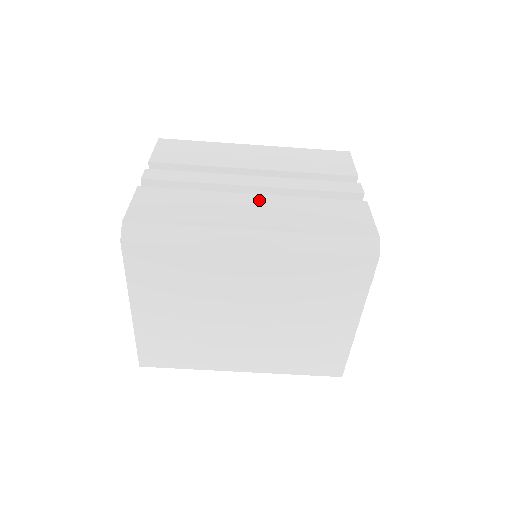
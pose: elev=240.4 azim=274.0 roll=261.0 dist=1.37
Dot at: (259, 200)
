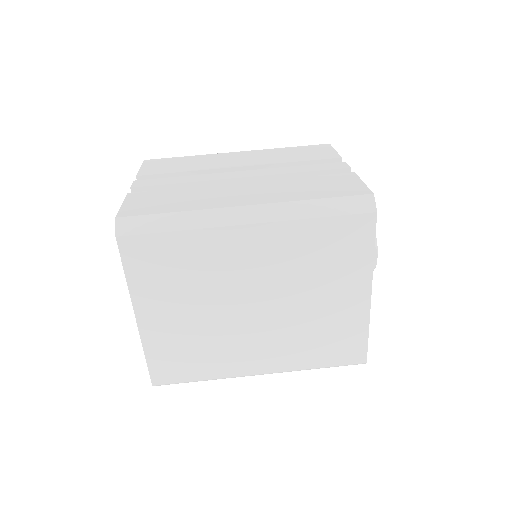
Dot at: (248, 185)
